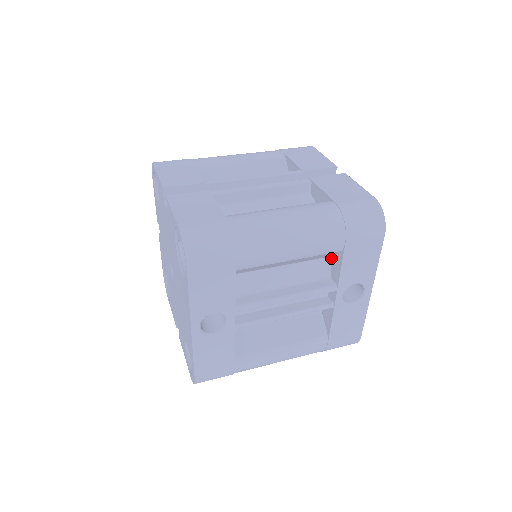
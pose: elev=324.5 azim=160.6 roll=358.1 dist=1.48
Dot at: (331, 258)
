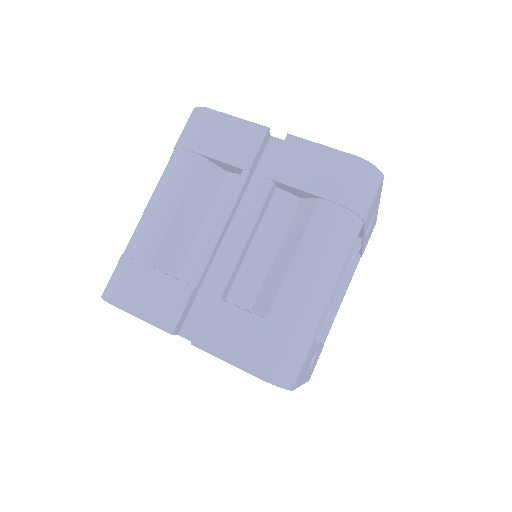
Dot at: occluded
